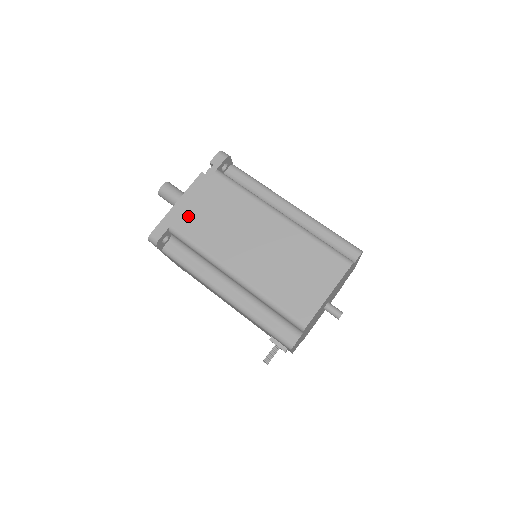
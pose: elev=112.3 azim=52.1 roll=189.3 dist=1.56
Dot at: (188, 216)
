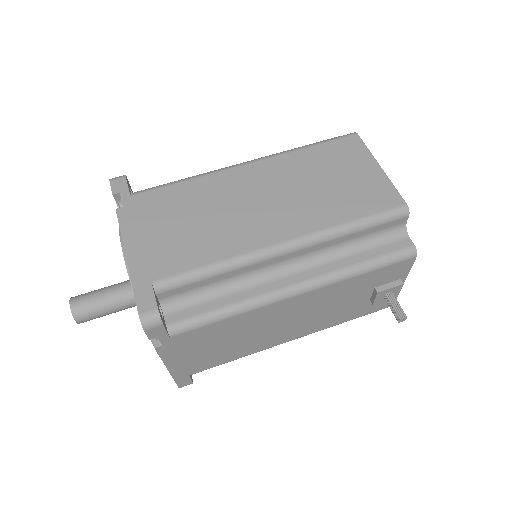
Dot at: (159, 254)
